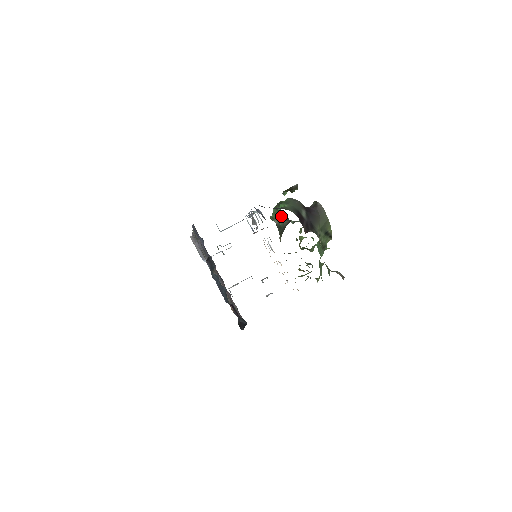
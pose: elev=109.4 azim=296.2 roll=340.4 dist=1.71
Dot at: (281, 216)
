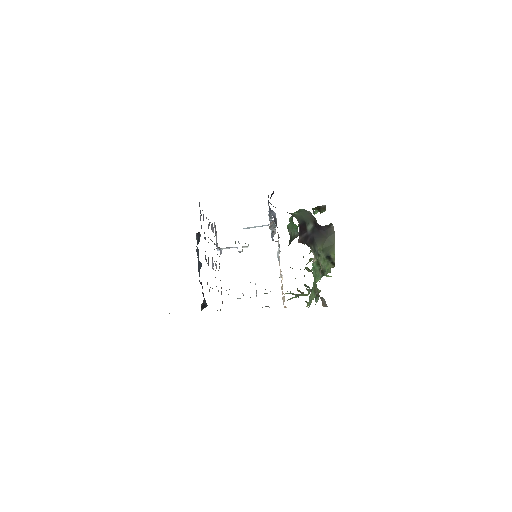
Dot at: (295, 227)
